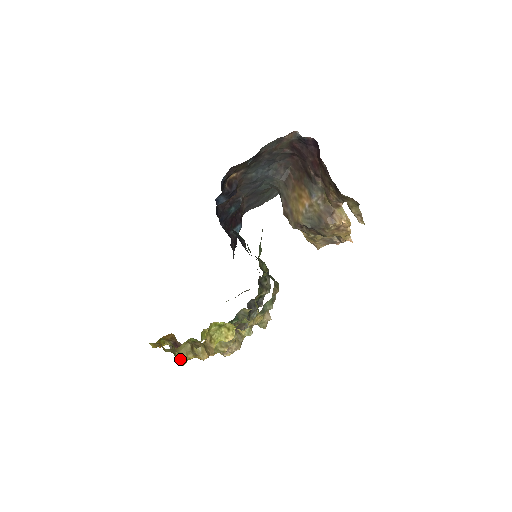
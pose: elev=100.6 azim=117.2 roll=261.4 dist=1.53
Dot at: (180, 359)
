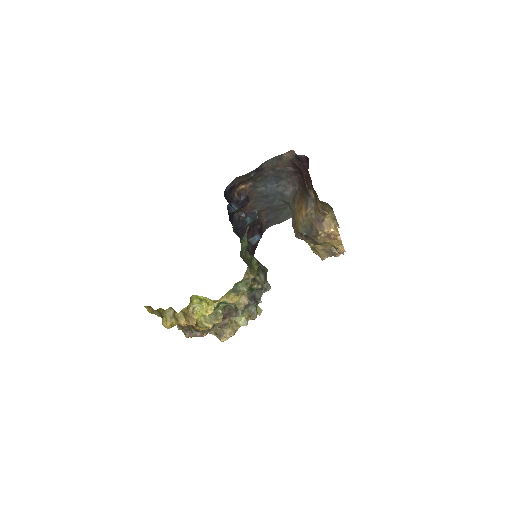
Dot at: (165, 322)
